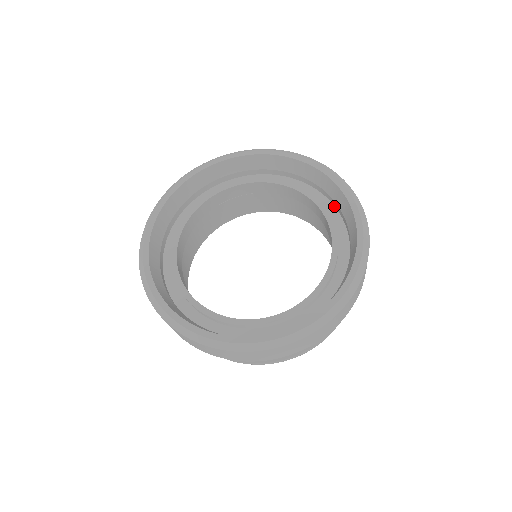
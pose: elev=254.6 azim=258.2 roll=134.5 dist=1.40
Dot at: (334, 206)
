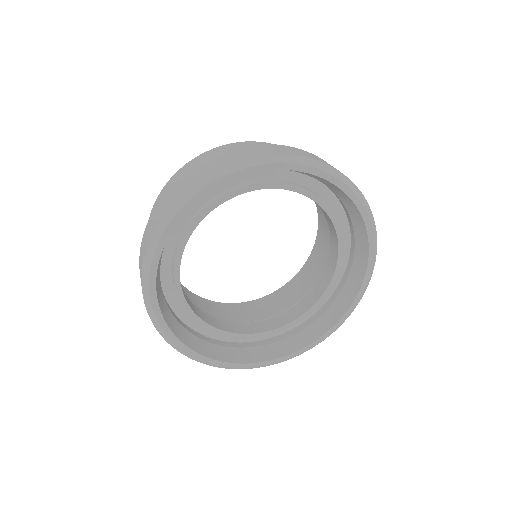
Dot at: (345, 270)
